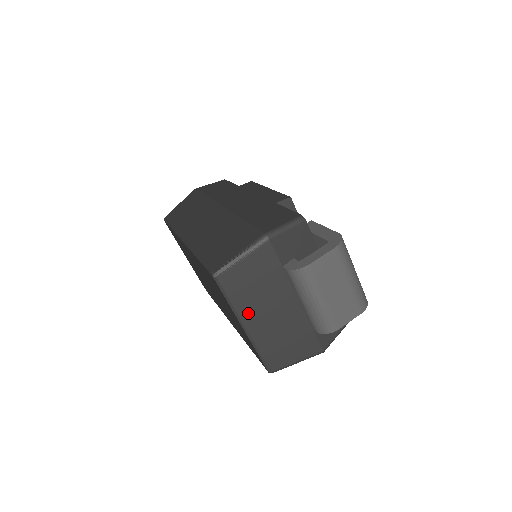
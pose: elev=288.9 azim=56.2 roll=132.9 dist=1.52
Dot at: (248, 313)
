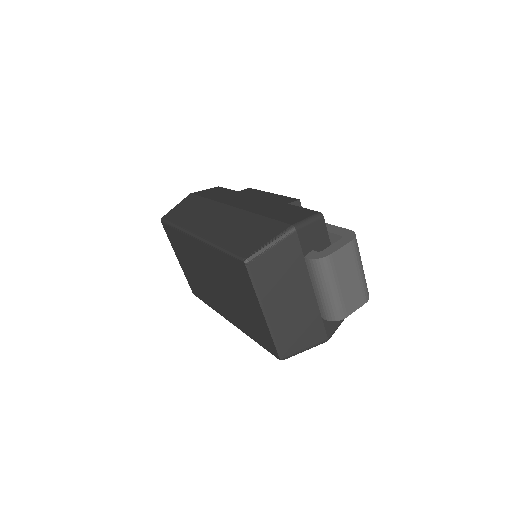
Dot at: (270, 300)
